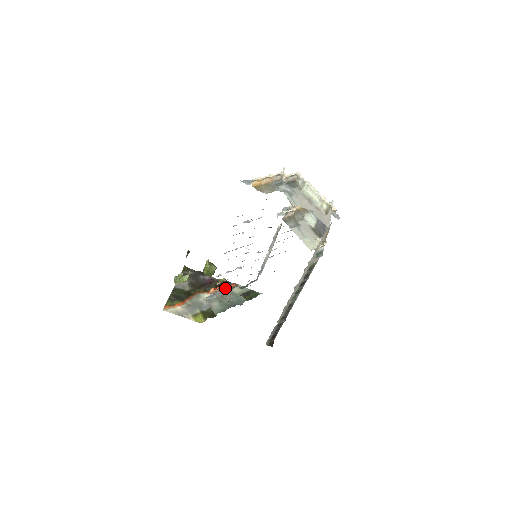
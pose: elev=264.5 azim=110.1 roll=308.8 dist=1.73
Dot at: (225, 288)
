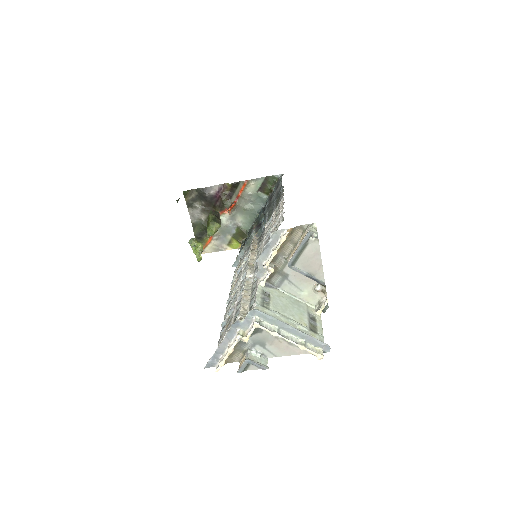
Dot at: (238, 196)
